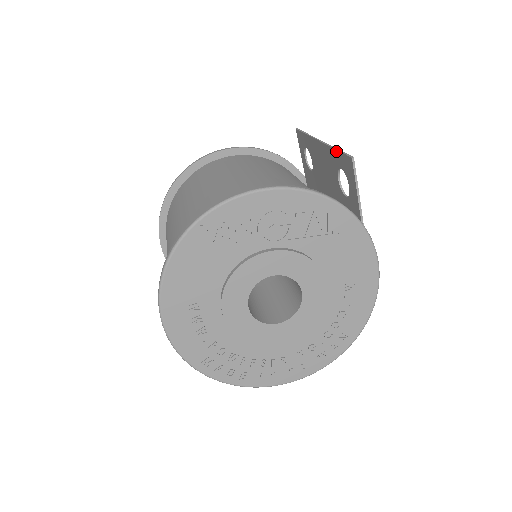
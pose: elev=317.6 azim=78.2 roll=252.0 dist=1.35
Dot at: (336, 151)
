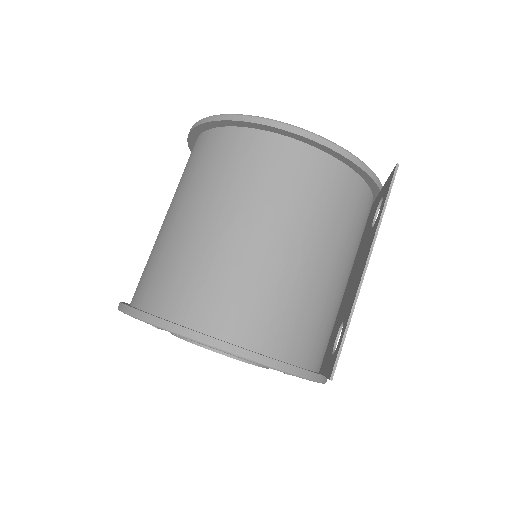
Dot at: (345, 329)
